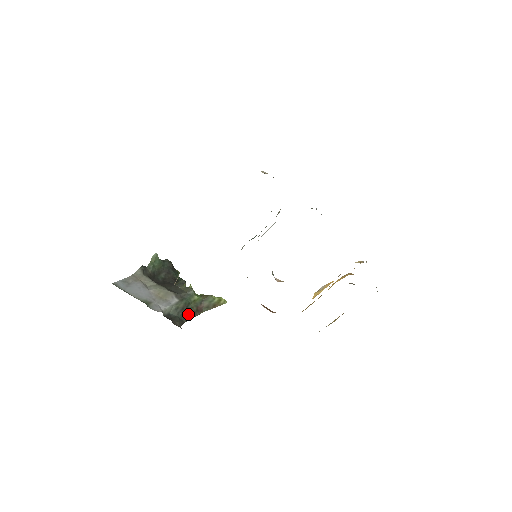
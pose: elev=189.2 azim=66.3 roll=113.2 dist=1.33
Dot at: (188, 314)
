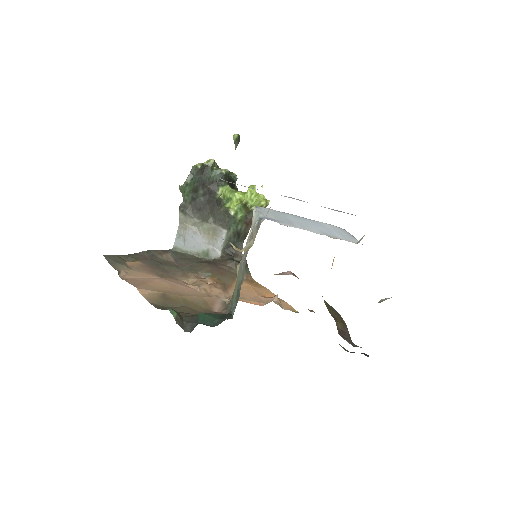
Dot at: (242, 235)
